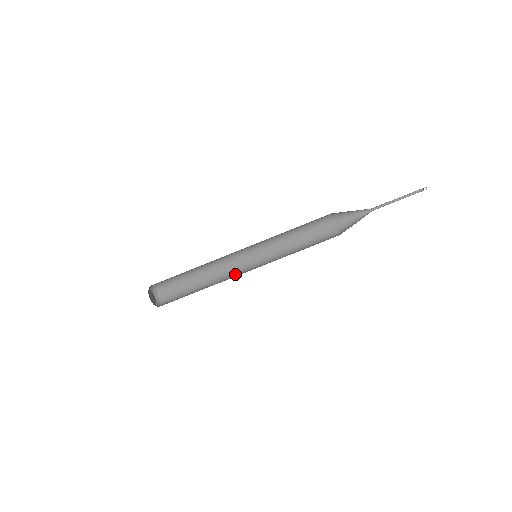
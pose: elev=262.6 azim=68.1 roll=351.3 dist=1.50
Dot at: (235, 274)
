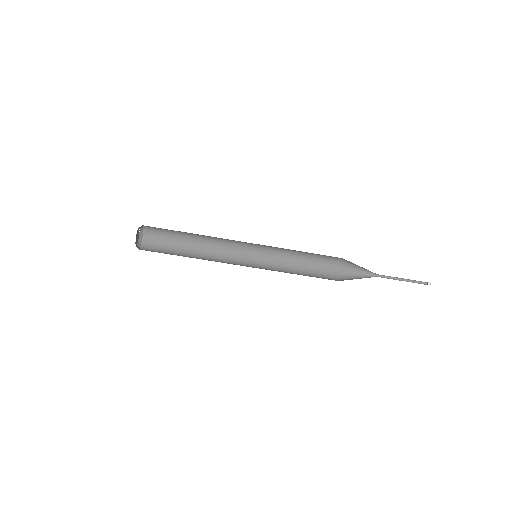
Dot at: (227, 257)
